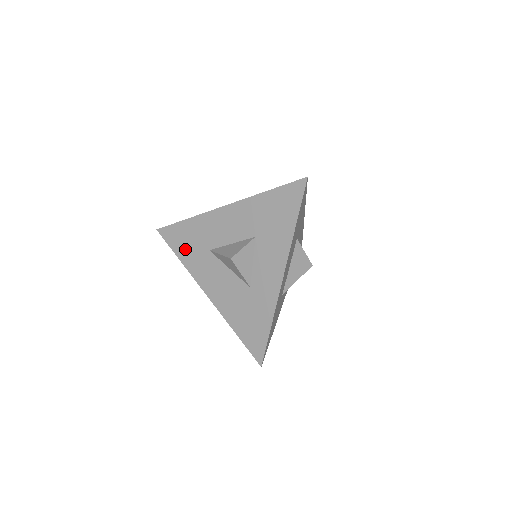
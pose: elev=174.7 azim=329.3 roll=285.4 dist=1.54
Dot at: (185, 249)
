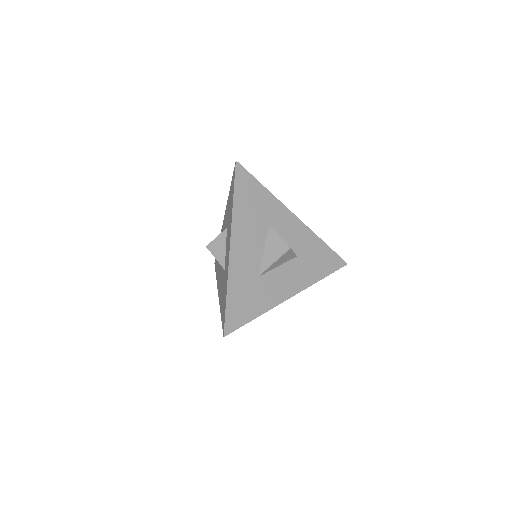
Dot at: (217, 267)
